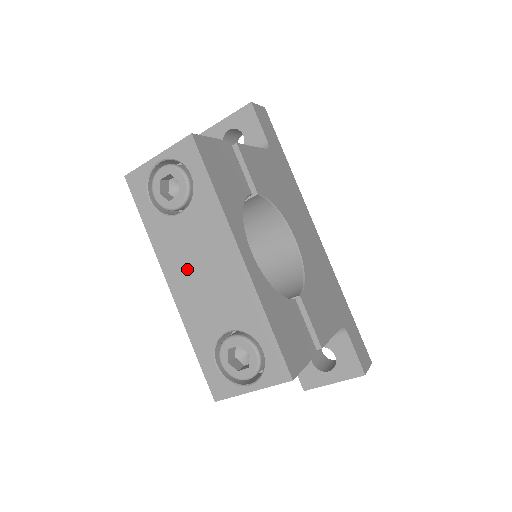
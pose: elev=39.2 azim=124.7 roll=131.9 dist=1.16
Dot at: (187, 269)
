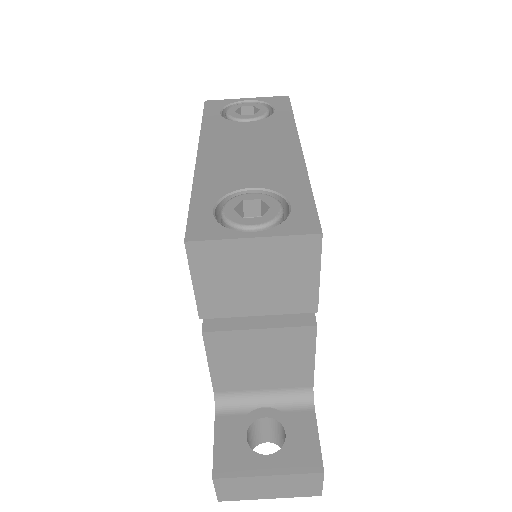
Dot at: (230, 147)
